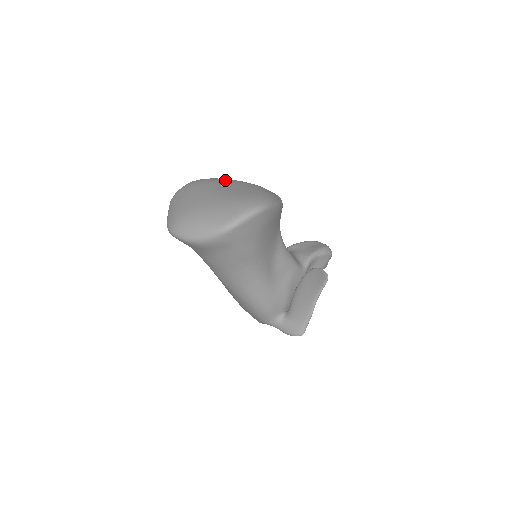
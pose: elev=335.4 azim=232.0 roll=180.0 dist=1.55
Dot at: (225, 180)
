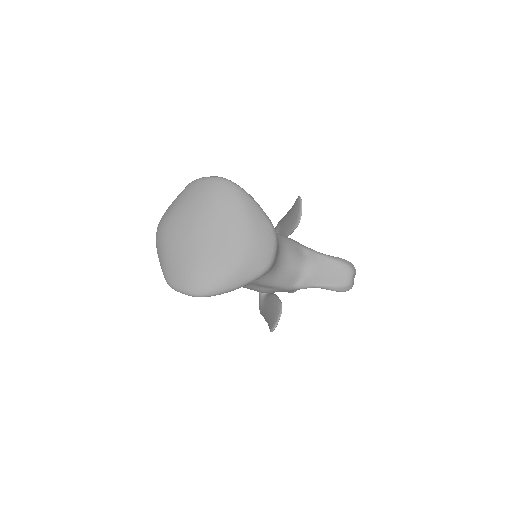
Dot at: (232, 214)
